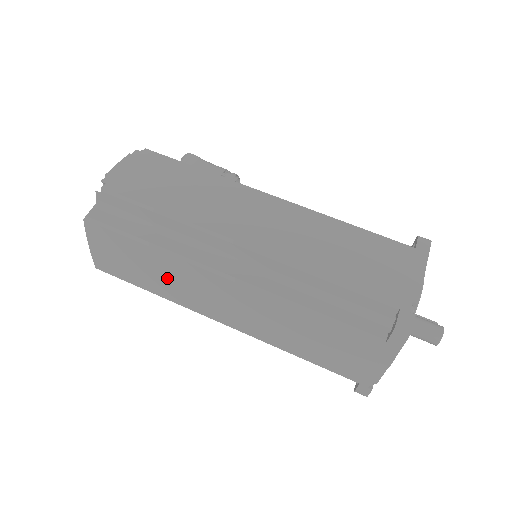
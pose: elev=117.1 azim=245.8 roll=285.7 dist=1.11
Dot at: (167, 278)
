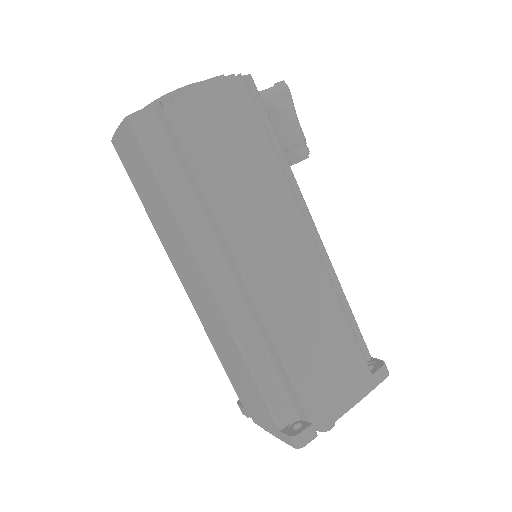
Dot at: (165, 225)
